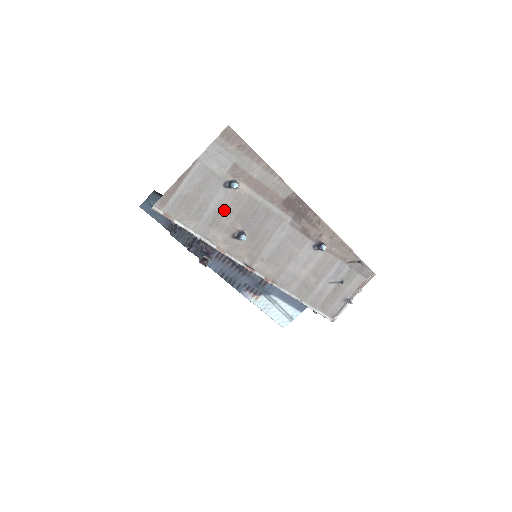
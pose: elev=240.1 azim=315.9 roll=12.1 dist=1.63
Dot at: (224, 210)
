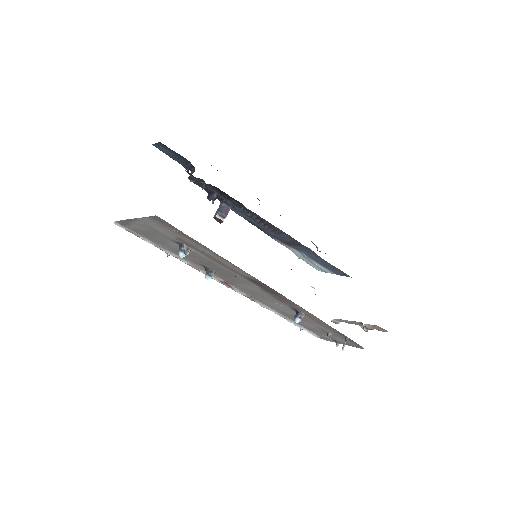
Dot at: occluded
